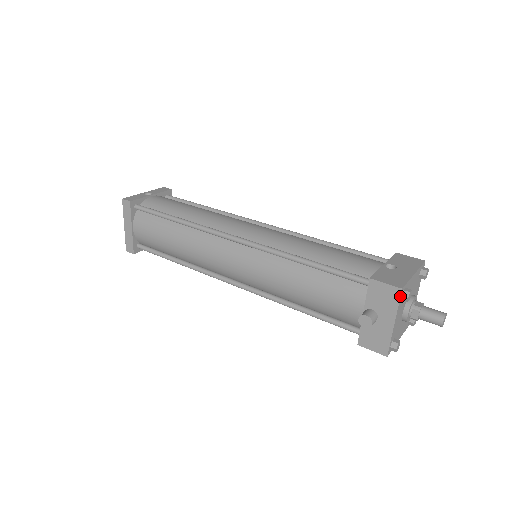
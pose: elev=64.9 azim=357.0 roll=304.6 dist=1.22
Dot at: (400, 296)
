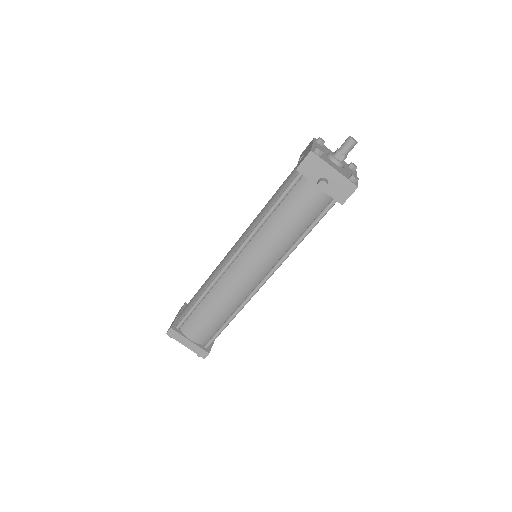
Dot at: (316, 154)
